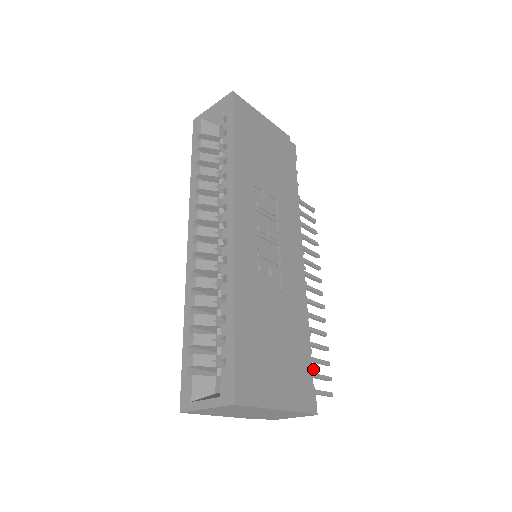
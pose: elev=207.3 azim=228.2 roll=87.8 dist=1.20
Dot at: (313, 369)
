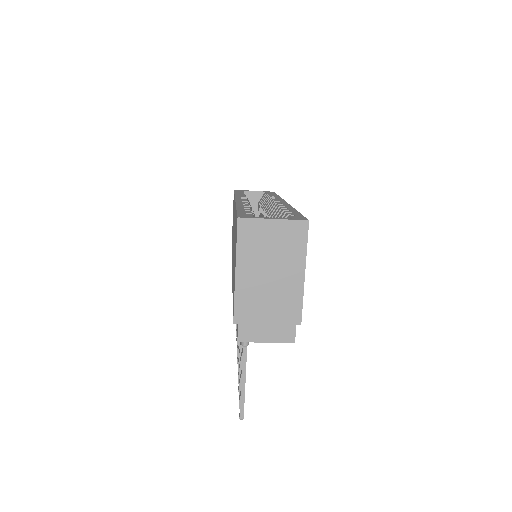
Dot at: occluded
